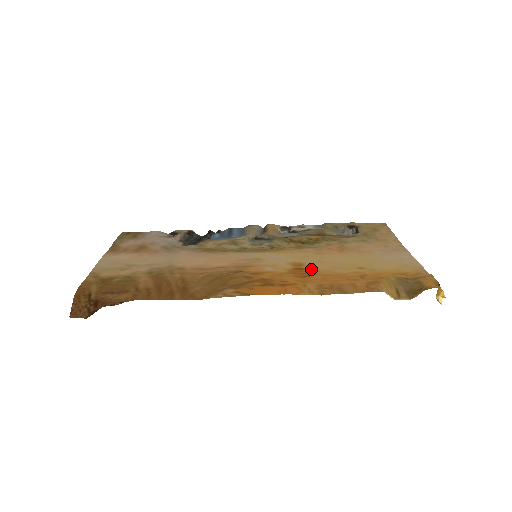
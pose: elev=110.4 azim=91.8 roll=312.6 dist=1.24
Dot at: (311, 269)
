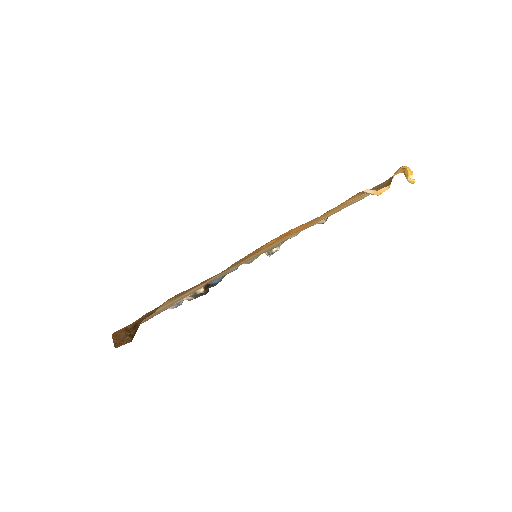
Dot at: occluded
